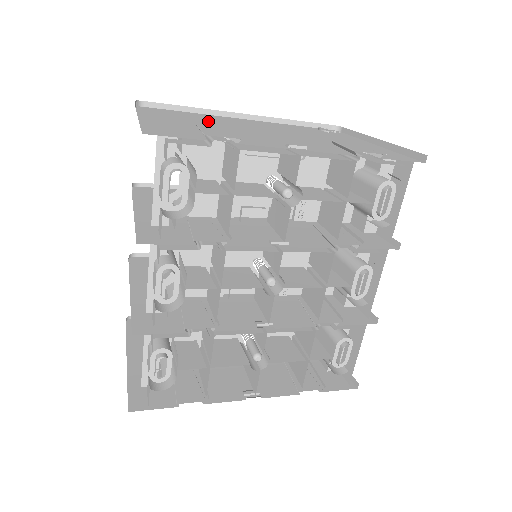
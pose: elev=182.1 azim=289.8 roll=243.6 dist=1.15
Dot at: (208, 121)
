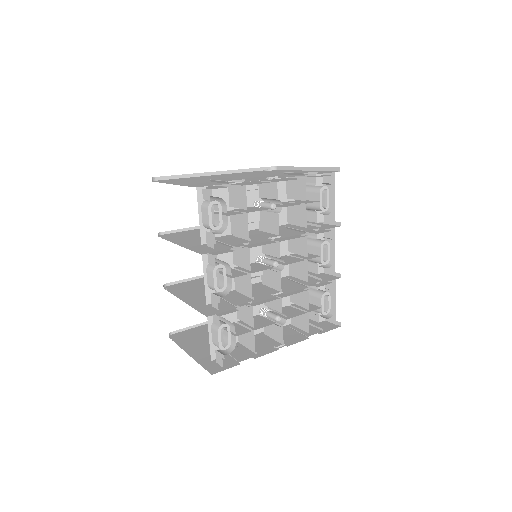
Dot at: occluded
